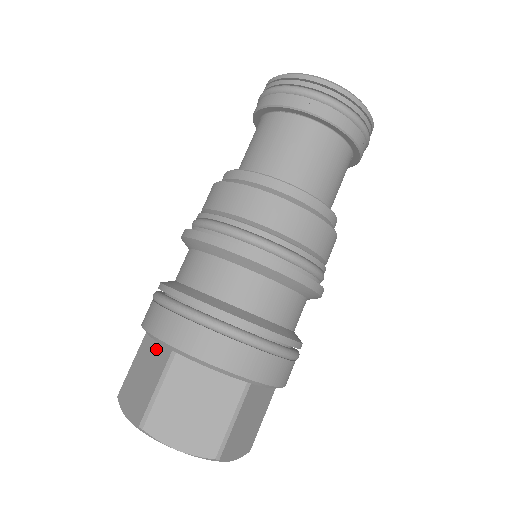
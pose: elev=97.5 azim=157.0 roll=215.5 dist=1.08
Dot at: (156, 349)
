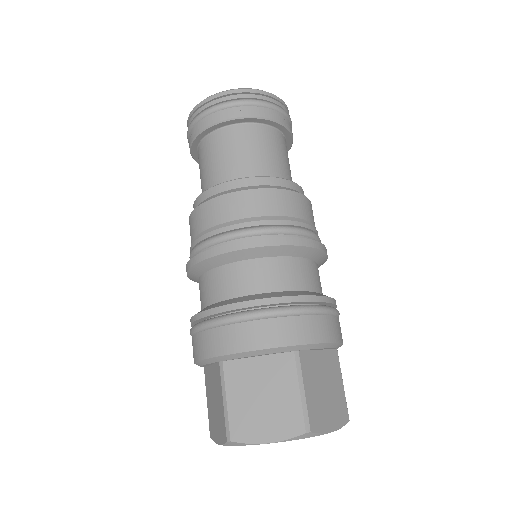
Dot at: (212, 373)
